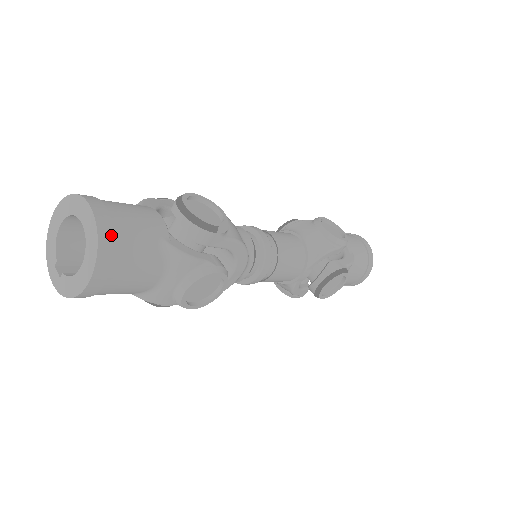
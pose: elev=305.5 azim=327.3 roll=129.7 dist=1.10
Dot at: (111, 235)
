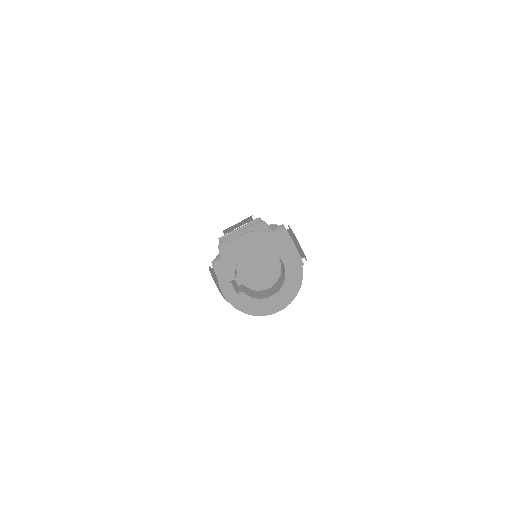
Dot at: occluded
